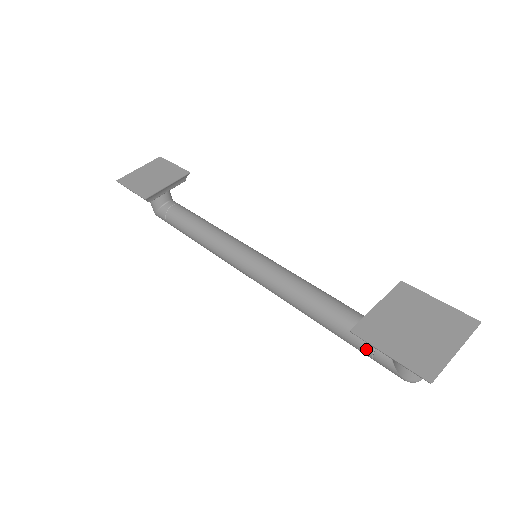
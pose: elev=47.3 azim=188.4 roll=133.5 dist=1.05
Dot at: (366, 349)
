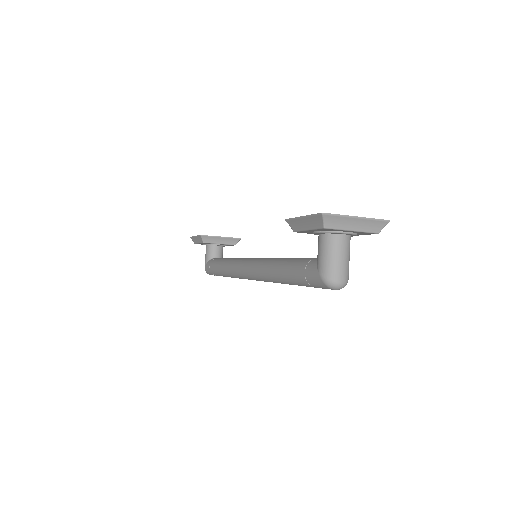
Dot at: (302, 268)
